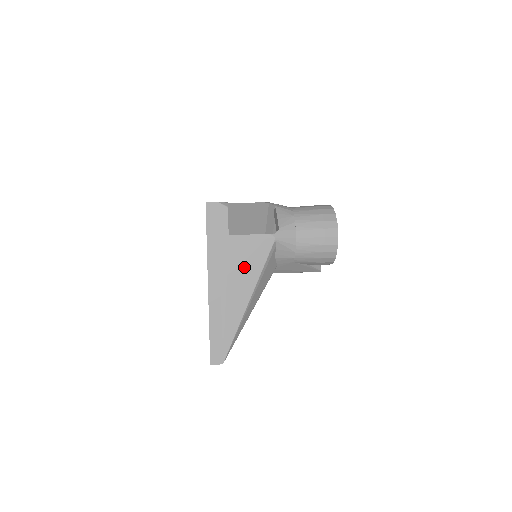
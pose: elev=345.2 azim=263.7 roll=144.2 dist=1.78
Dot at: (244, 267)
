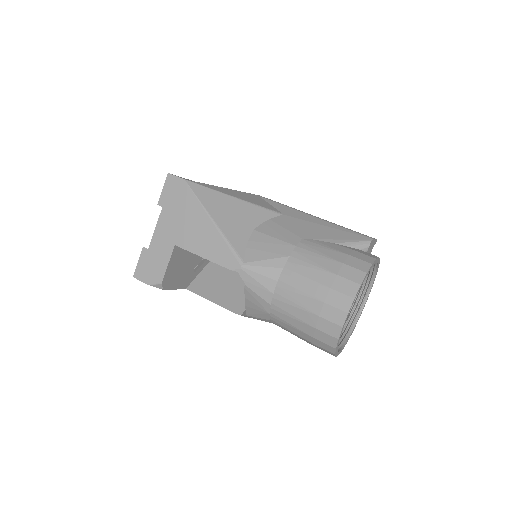
Dot at: occluded
